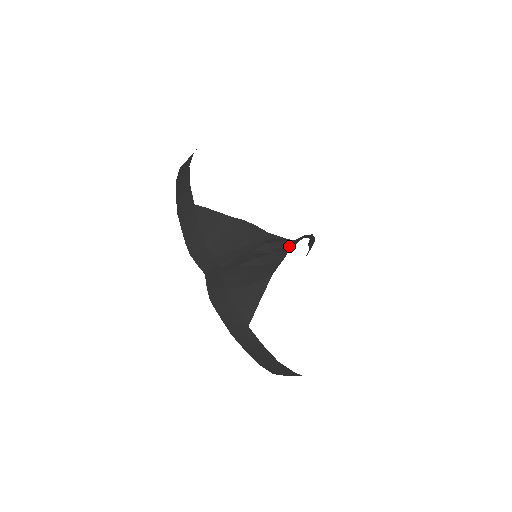
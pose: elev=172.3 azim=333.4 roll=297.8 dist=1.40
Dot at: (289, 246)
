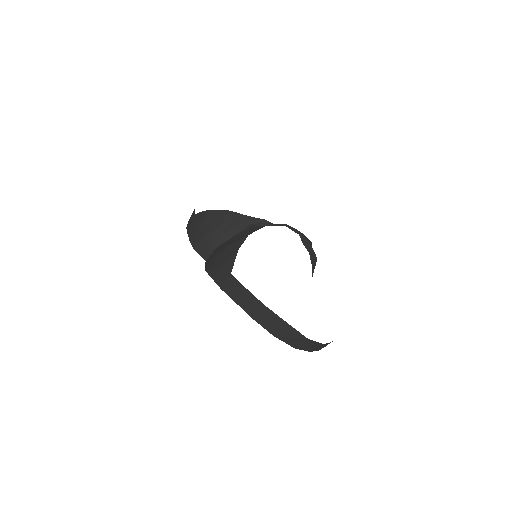
Dot at: (269, 225)
